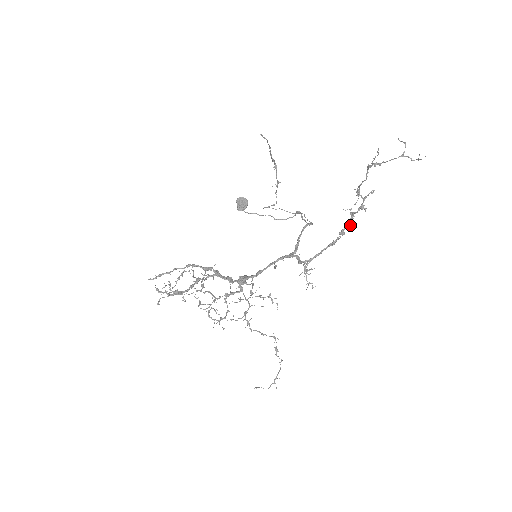
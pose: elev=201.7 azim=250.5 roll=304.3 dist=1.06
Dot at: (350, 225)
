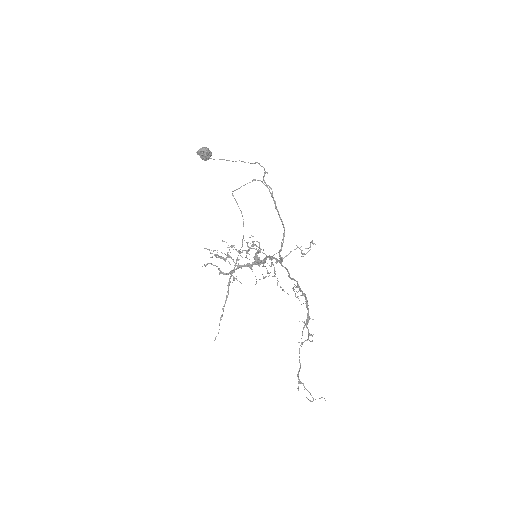
Dot at: (309, 318)
